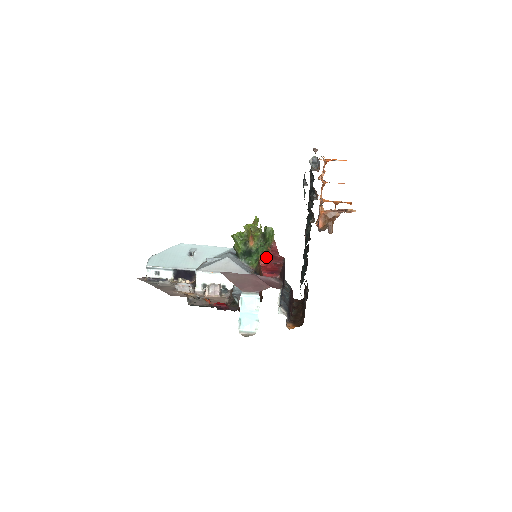
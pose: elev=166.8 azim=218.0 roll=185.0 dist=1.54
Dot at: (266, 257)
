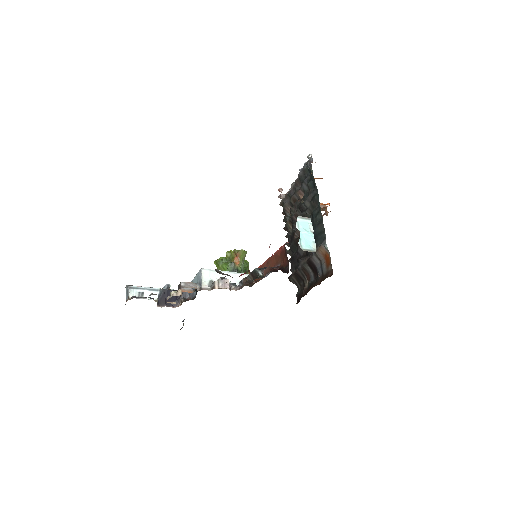
Dot at: occluded
